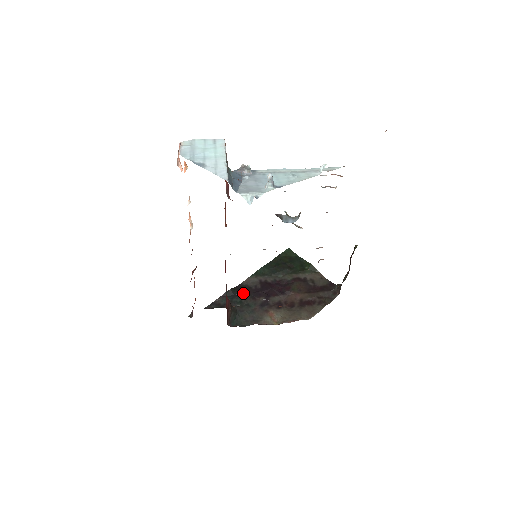
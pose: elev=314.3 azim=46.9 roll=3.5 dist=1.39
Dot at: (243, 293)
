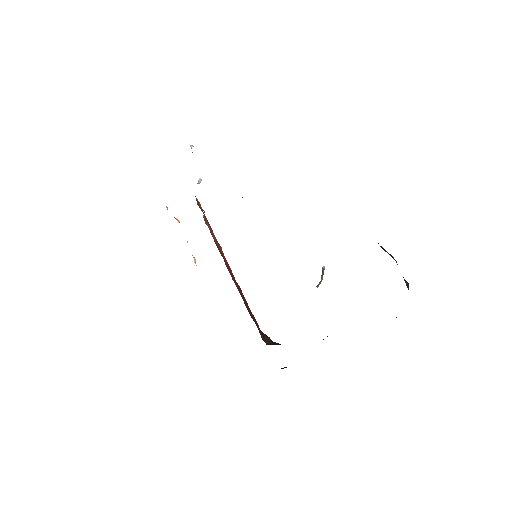
Dot at: occluded
